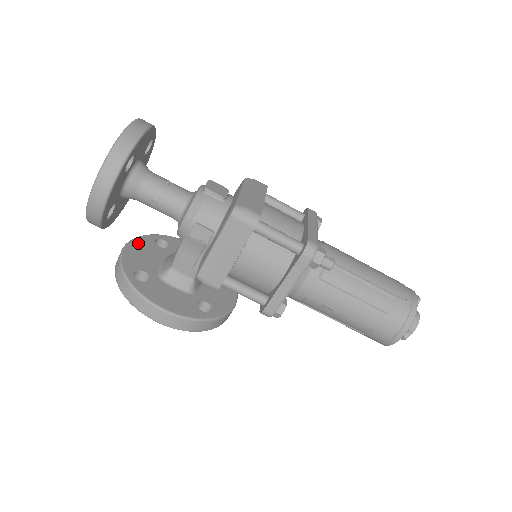
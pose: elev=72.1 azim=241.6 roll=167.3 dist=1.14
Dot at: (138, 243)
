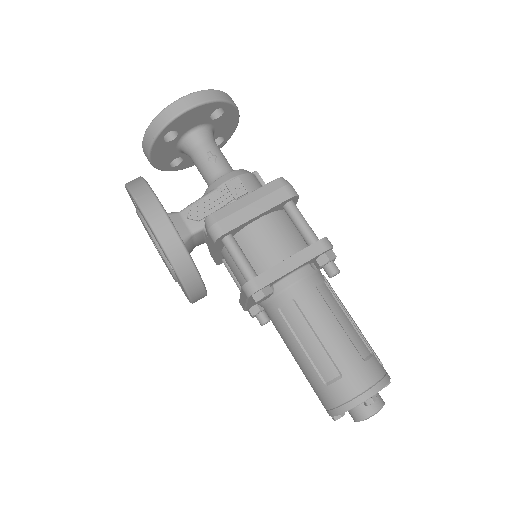
Dot at: occluded
